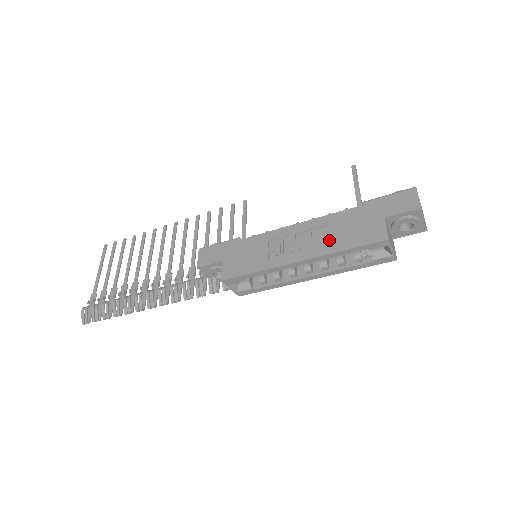
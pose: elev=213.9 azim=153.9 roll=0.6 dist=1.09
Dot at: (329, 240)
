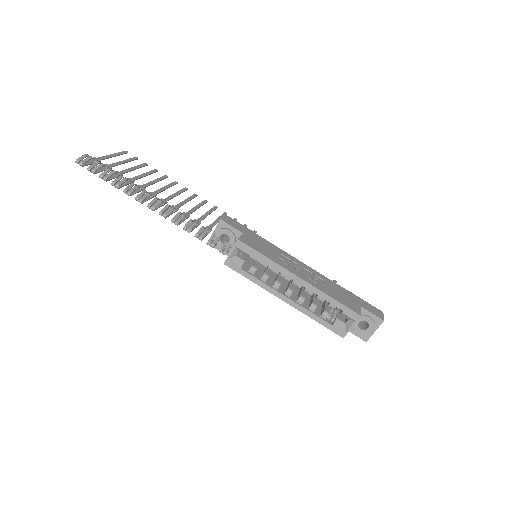
Dot at: (324, 286)
